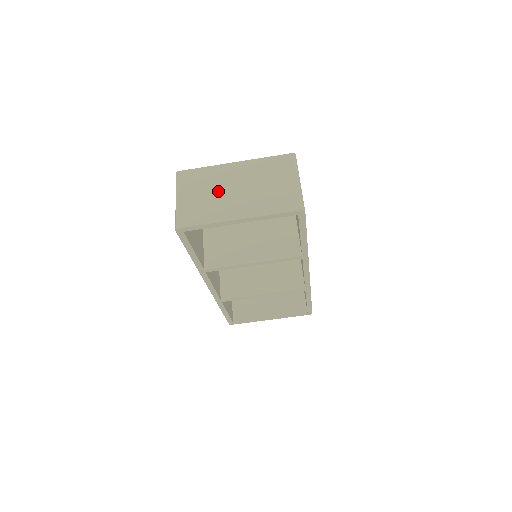
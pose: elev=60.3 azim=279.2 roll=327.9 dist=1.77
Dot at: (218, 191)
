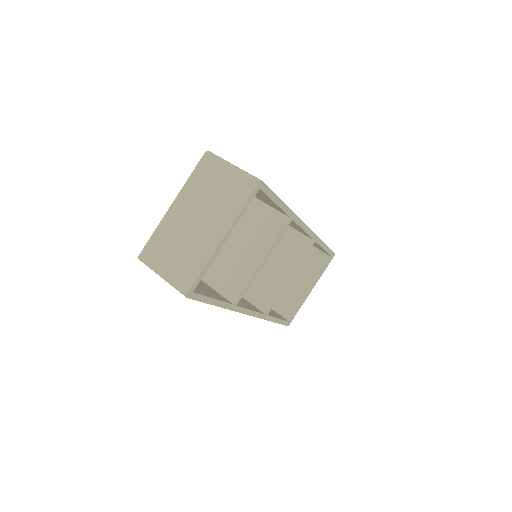
Dot at: (184, 236)
